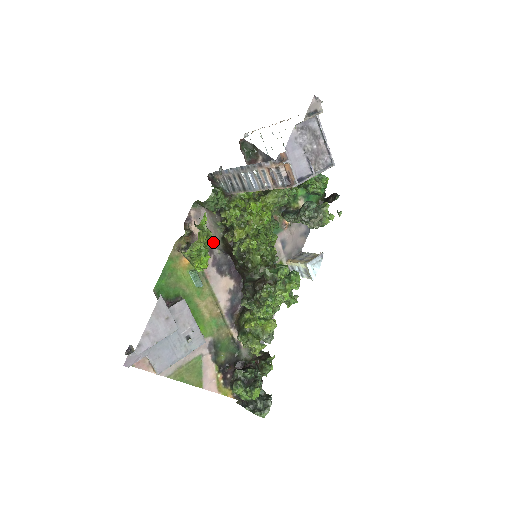
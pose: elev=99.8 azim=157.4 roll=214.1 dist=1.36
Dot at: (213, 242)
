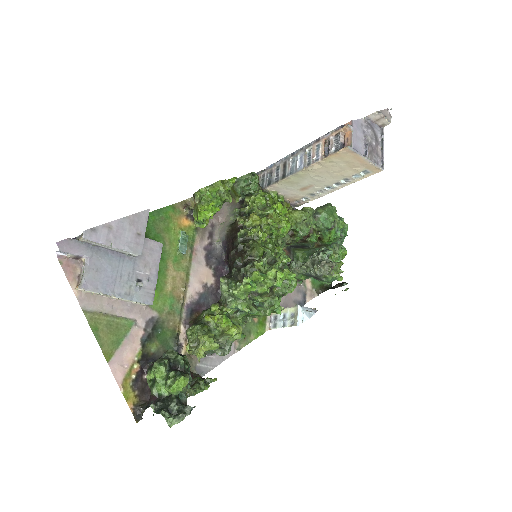
Dot at: (218, 229)
